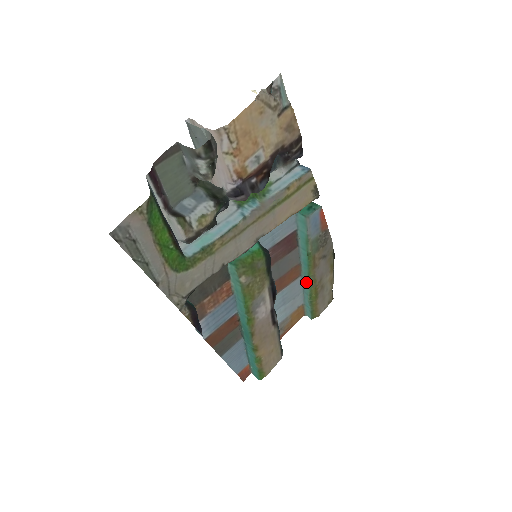
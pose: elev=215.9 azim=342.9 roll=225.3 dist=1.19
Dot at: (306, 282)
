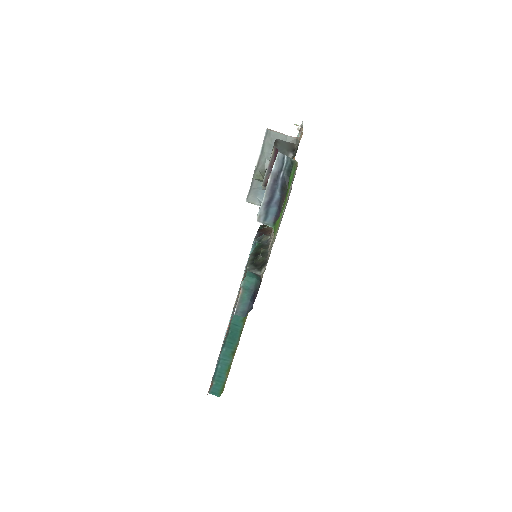
Dot at: occluded
